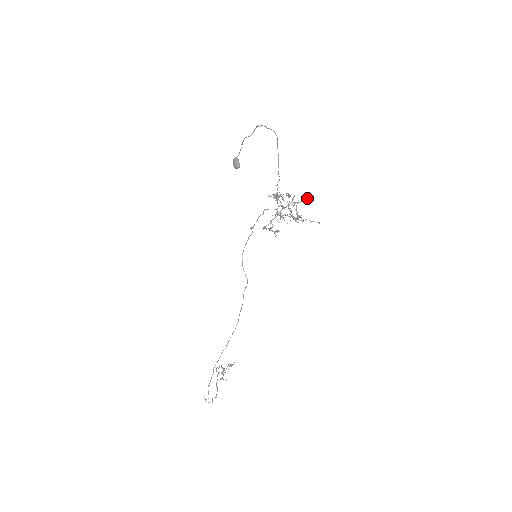
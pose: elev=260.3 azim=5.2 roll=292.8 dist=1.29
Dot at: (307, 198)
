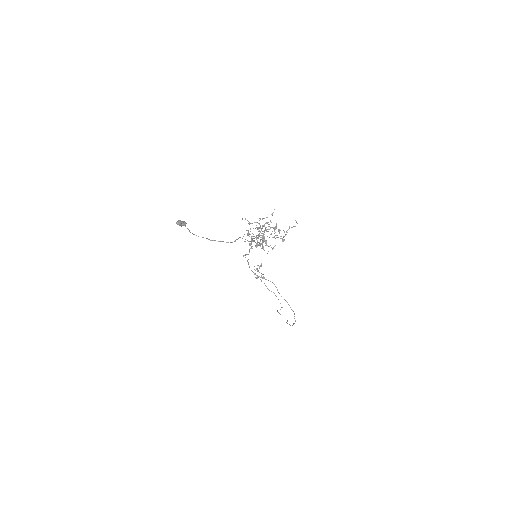
Dot at: occluded
